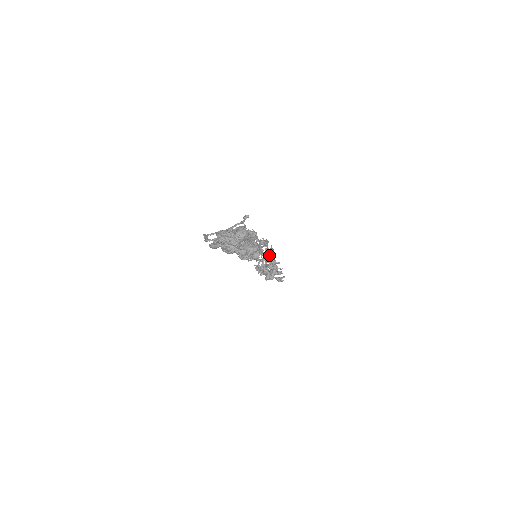
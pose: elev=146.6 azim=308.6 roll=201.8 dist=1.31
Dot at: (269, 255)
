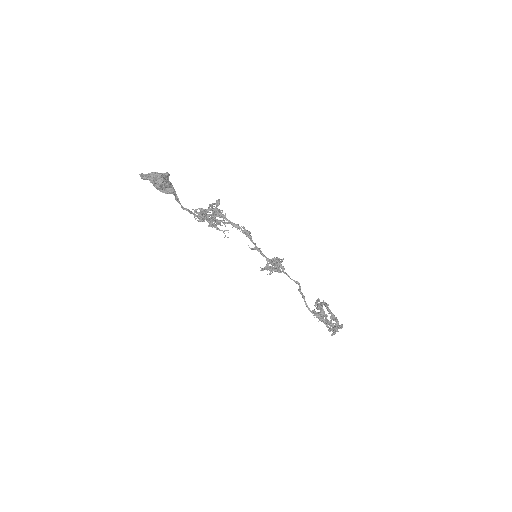
Dot at: (273, 261)
